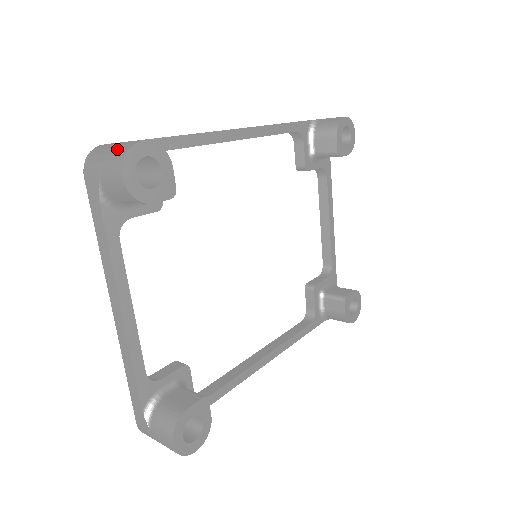
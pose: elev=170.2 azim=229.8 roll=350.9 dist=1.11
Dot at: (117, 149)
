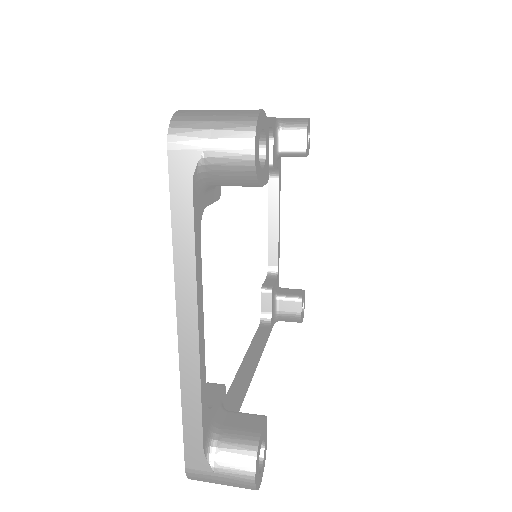
Dot at: (232, 116)
